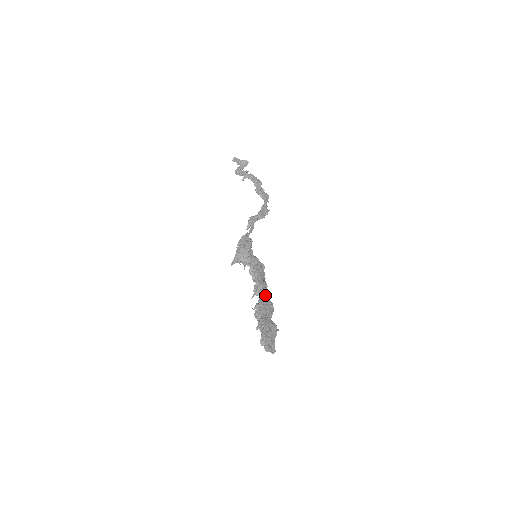
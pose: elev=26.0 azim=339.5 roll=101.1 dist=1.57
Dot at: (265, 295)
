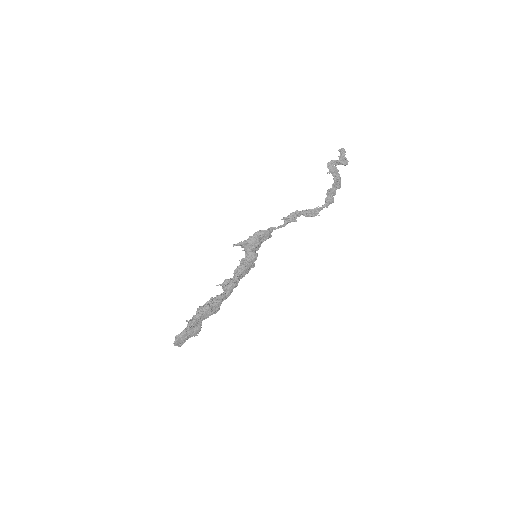
Dot at: (223, 298)
